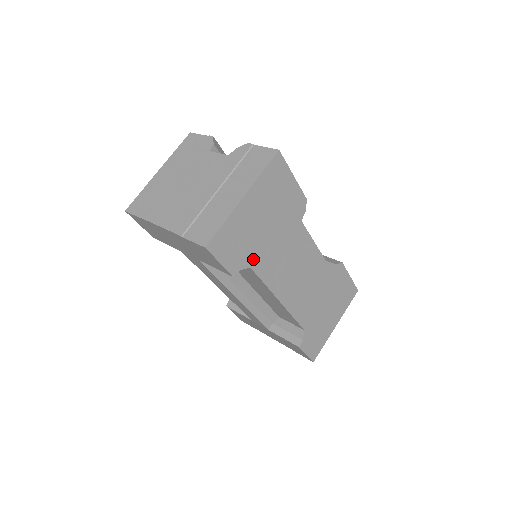
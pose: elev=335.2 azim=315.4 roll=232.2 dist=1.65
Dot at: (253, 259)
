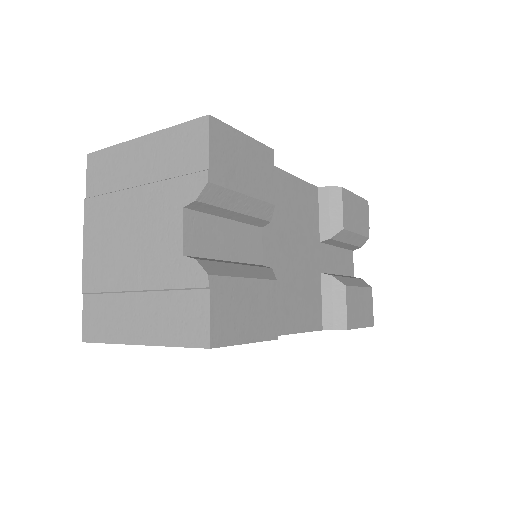
Dot at: occluded
